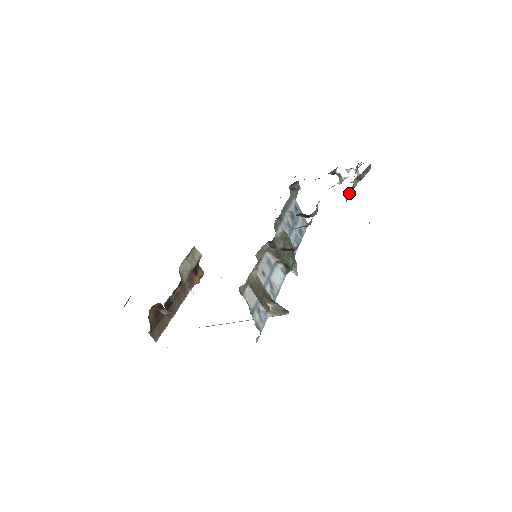
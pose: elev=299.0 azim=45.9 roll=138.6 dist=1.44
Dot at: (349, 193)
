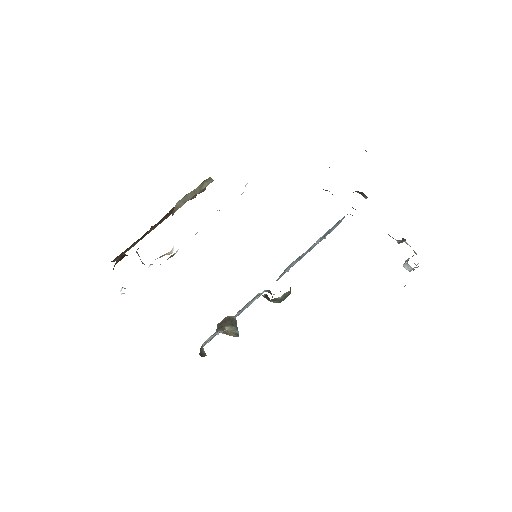
Dot at: occluded
